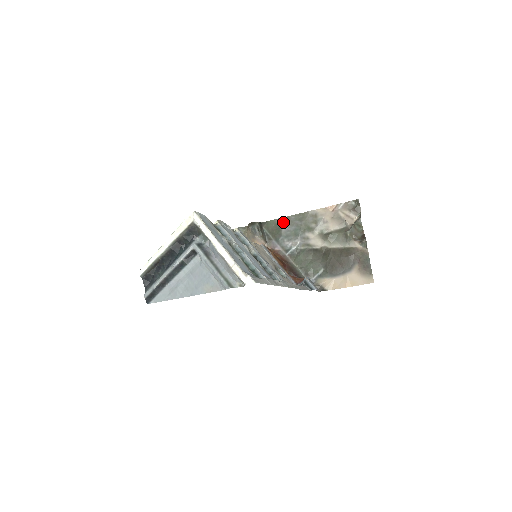
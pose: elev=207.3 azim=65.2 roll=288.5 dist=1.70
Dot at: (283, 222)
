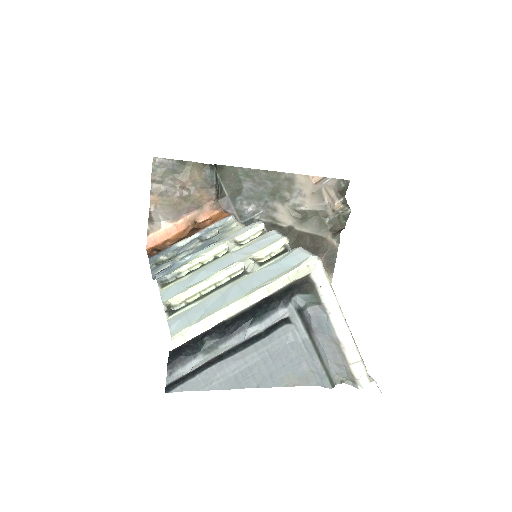
Dot at: (248, 175)
